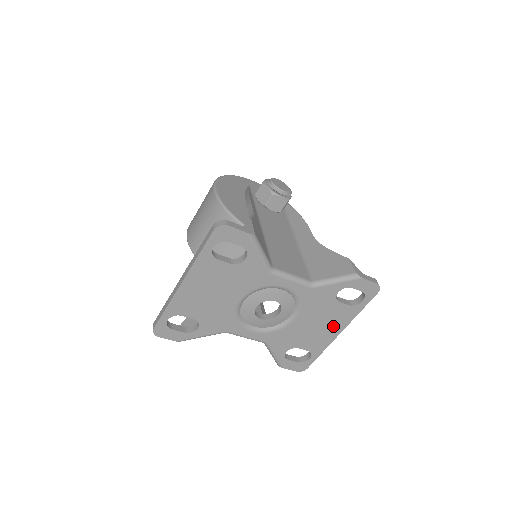
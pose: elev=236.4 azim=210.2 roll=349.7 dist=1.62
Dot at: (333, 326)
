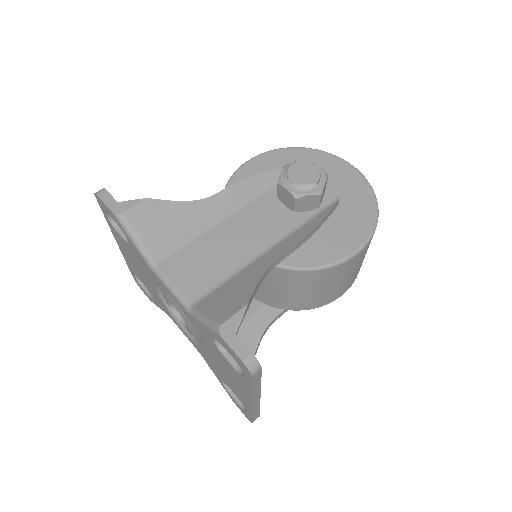
Dot at: (240, 386)
